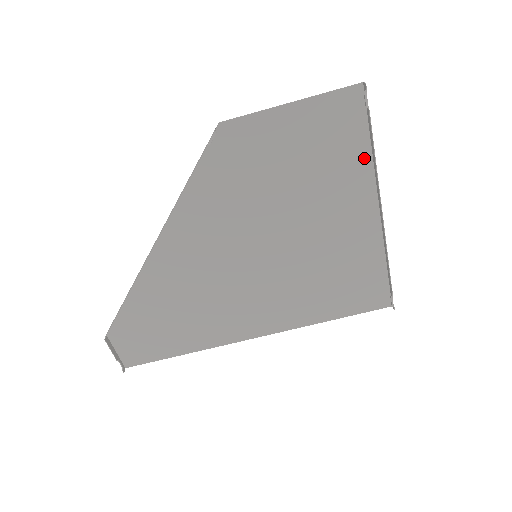
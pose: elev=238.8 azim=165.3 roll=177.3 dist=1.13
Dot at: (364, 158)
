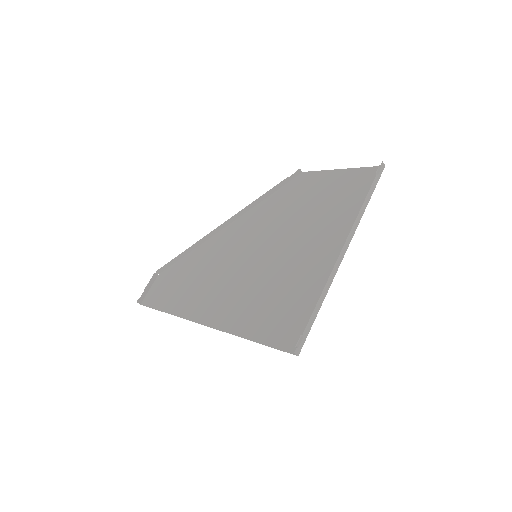
Dot at: (358, 211)
